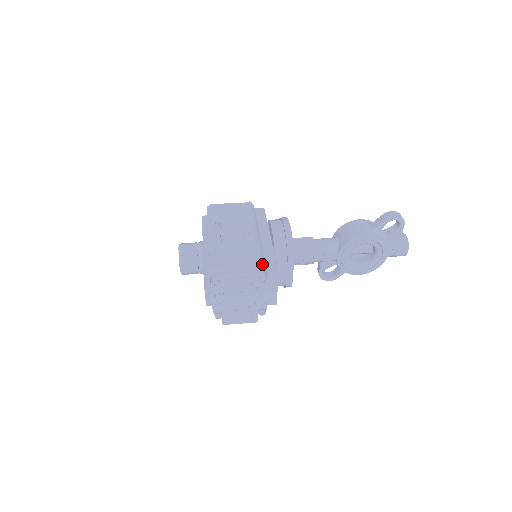
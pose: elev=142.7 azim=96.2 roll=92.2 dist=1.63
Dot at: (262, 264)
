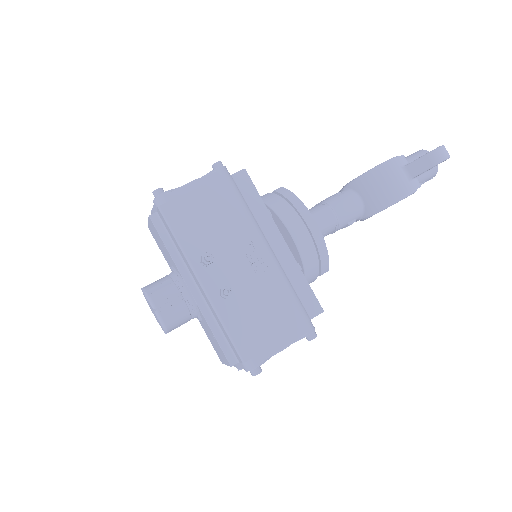
Dot at: (303, 312)
